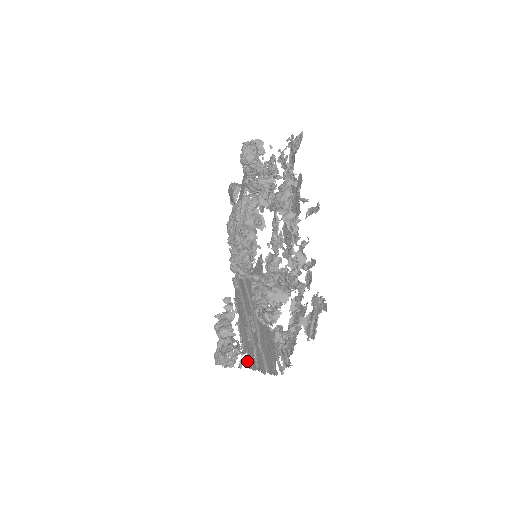
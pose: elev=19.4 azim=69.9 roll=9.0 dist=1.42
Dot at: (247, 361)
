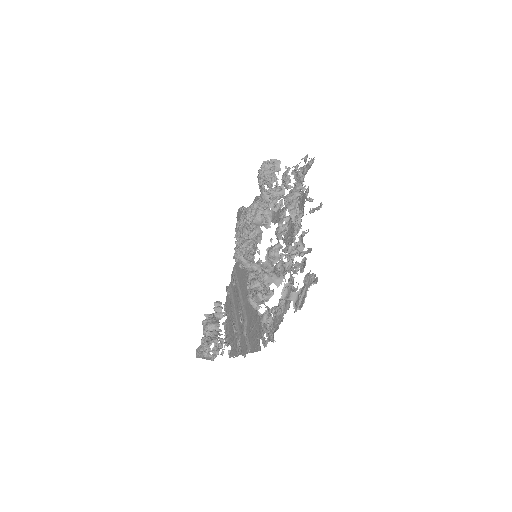
Dot at: (229, 351)
